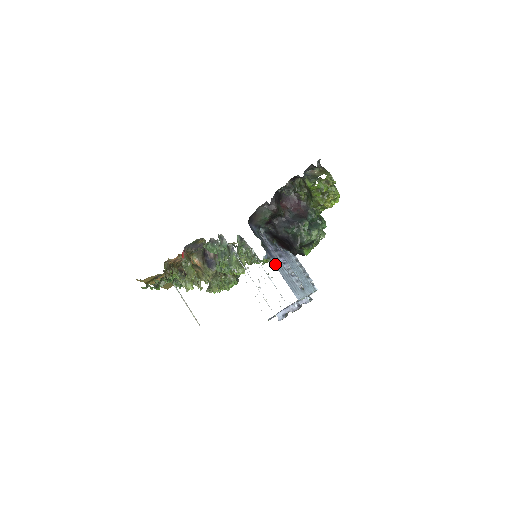
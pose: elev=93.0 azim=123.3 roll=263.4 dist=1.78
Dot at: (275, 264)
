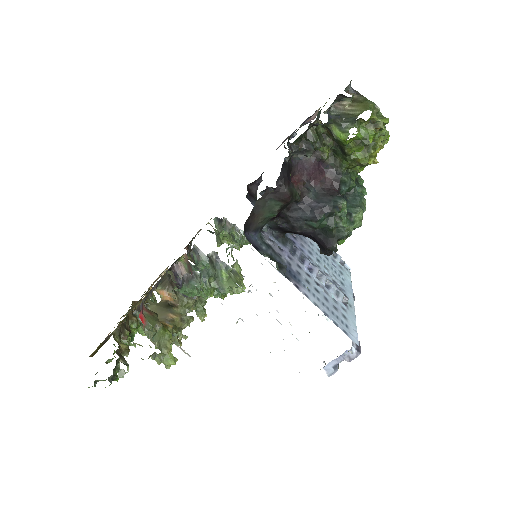
Dot at: (307, 294)
